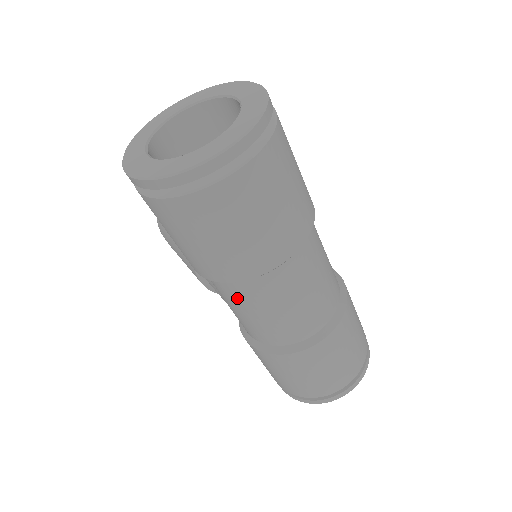
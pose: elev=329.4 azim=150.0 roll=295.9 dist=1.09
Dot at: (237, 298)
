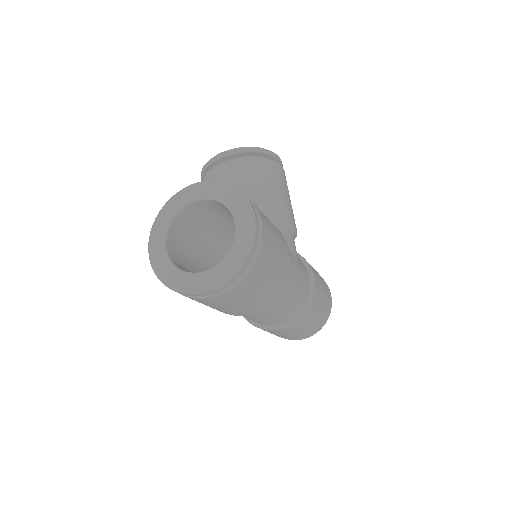
Dot at: occluded
